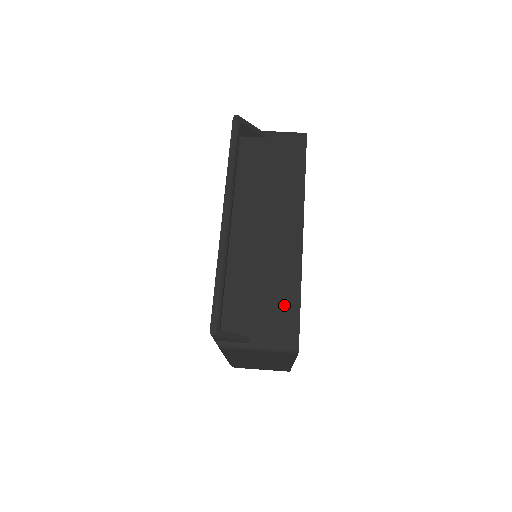
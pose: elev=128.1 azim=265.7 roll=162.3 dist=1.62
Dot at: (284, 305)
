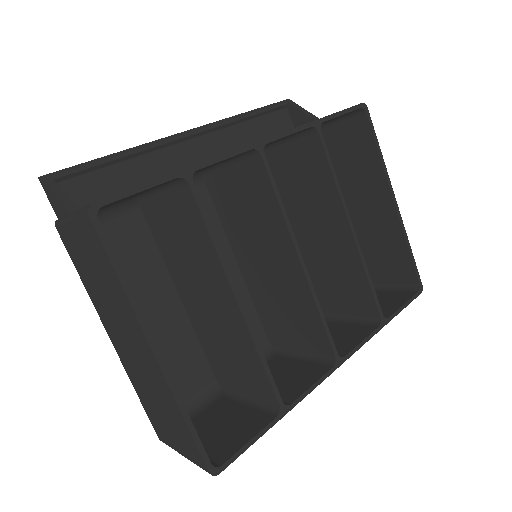
Dot at: occluded
